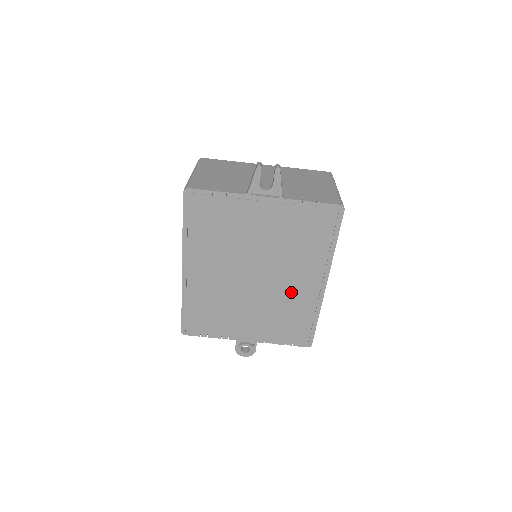
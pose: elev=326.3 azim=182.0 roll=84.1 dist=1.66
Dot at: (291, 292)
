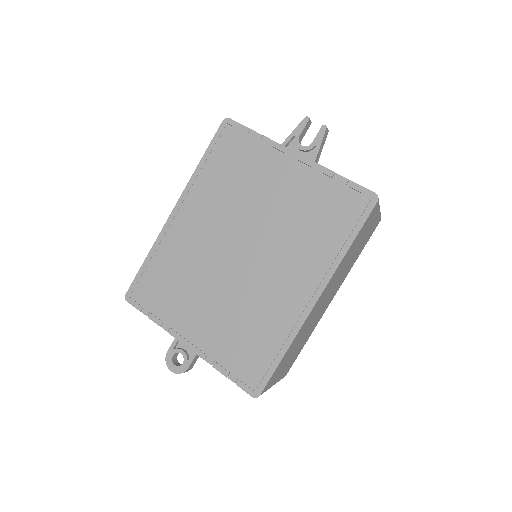
Dot at: (271, 293)
